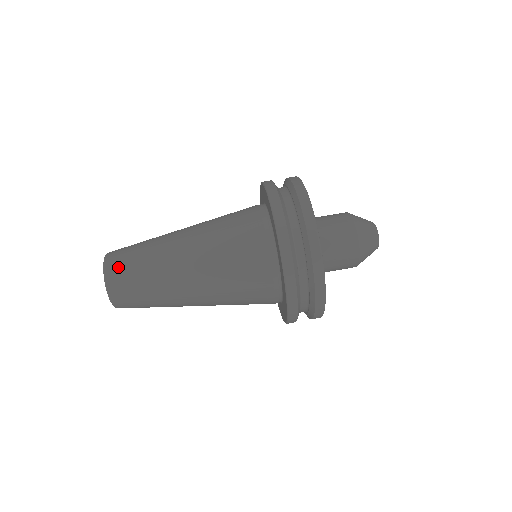
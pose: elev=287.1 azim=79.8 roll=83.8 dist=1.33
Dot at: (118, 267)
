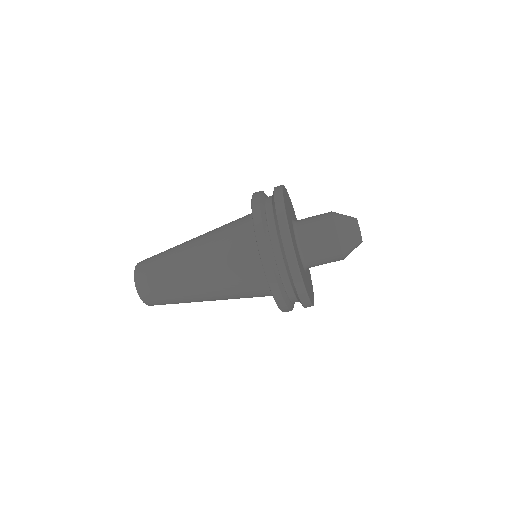
Dot at: (146, 285)
